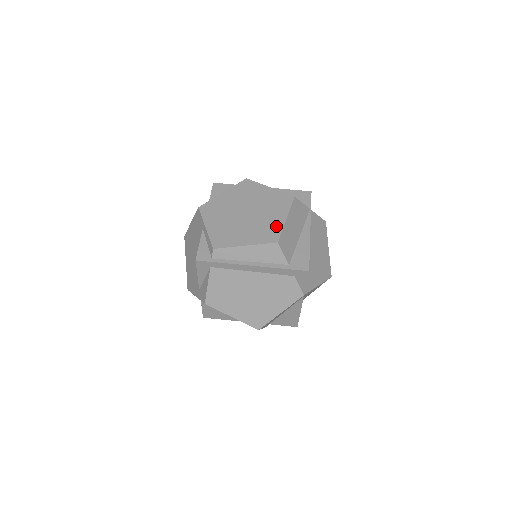
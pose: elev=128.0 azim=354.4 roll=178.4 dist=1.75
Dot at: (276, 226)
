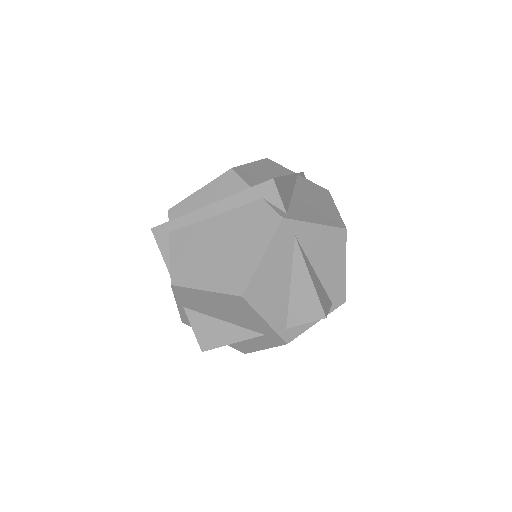
Dot at: occluded
